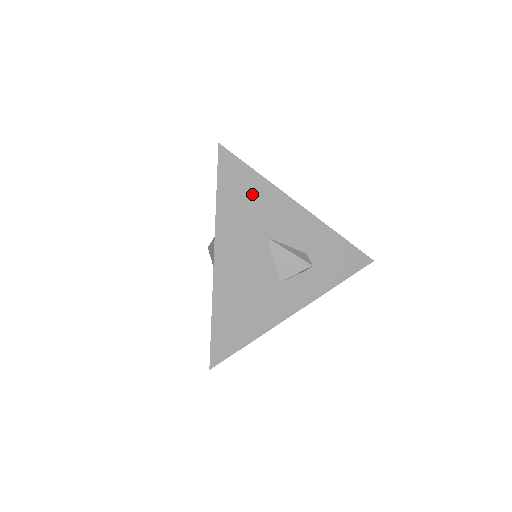
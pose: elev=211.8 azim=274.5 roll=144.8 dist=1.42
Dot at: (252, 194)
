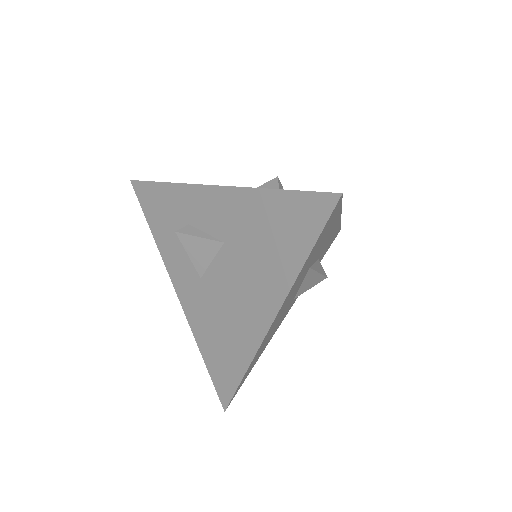
Dot at: (326, 233)
